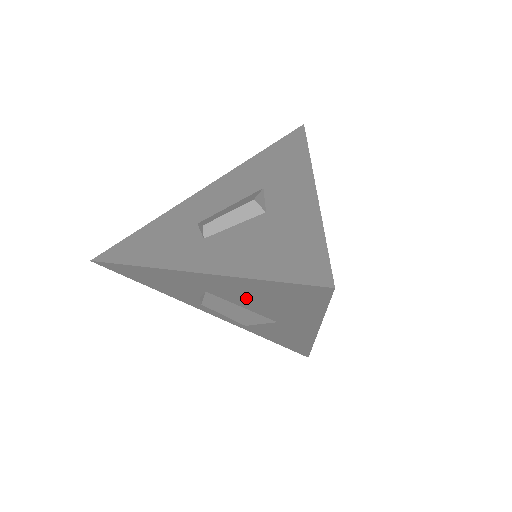
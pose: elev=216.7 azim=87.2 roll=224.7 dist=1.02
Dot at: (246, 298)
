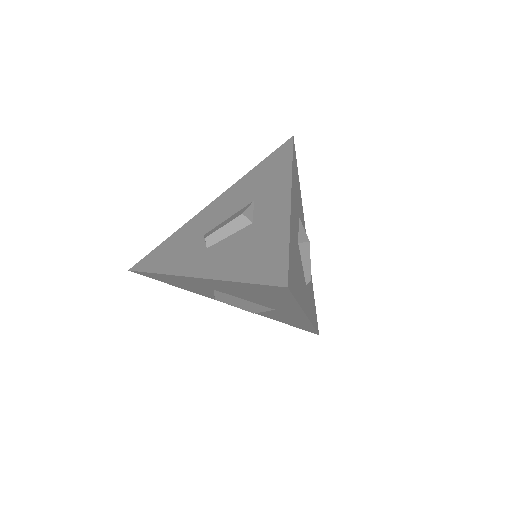
Dot at: (242, 294)
